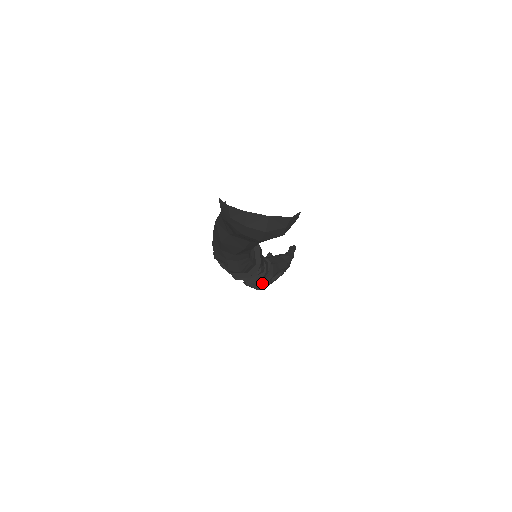
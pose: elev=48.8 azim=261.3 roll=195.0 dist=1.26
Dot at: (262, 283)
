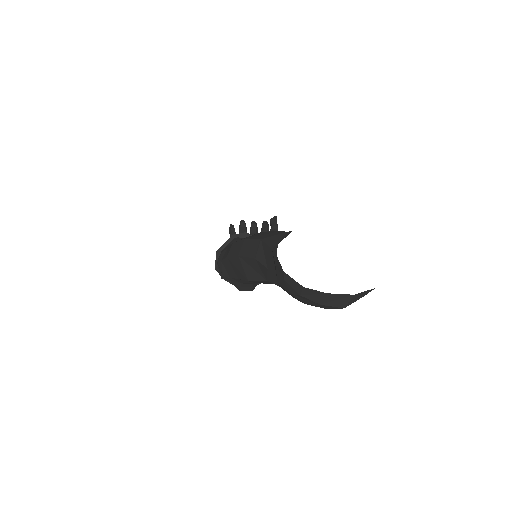
Dot at: occluded
